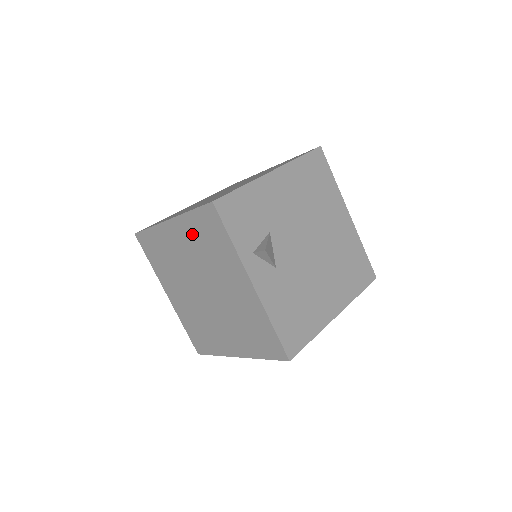
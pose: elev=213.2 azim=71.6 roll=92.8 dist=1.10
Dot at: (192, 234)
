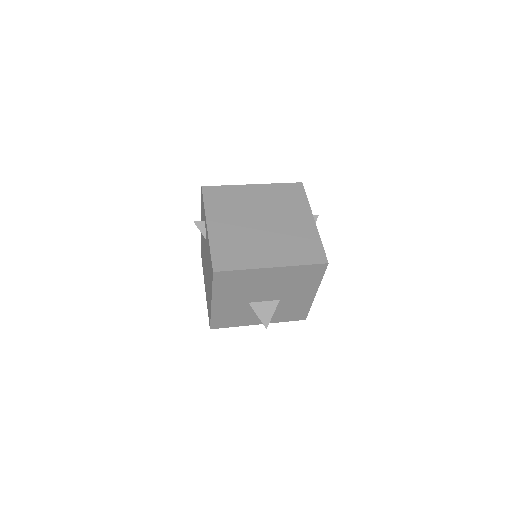
Dot at: (273, 193)
